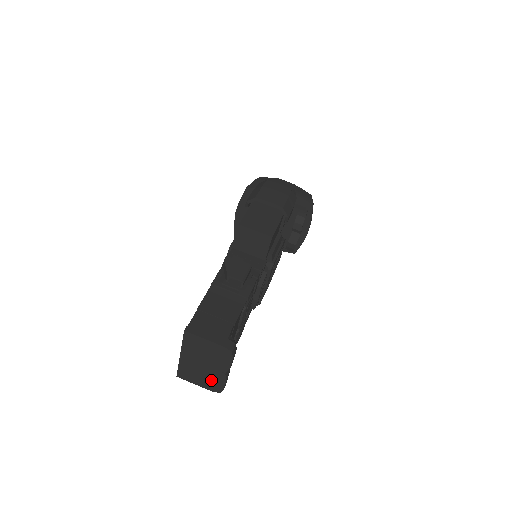
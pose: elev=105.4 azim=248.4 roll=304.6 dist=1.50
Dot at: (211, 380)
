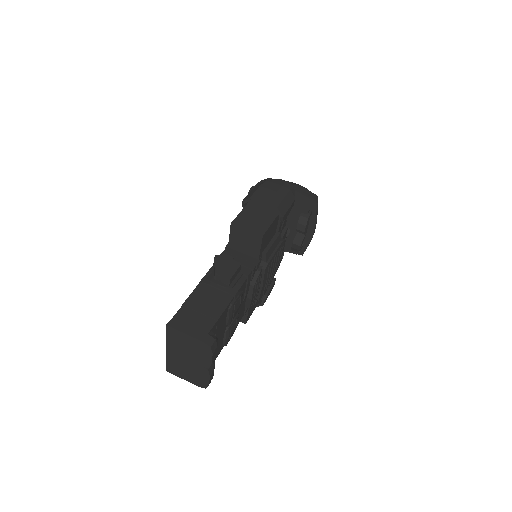
Dot at: (196, 375)
